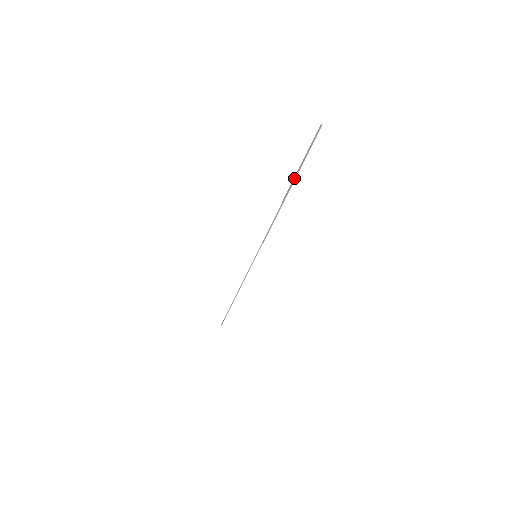
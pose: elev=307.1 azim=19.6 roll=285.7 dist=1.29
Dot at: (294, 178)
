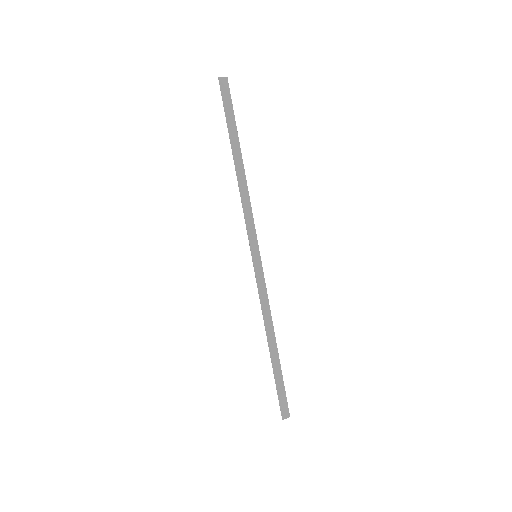
Dot at: (228, 130)
